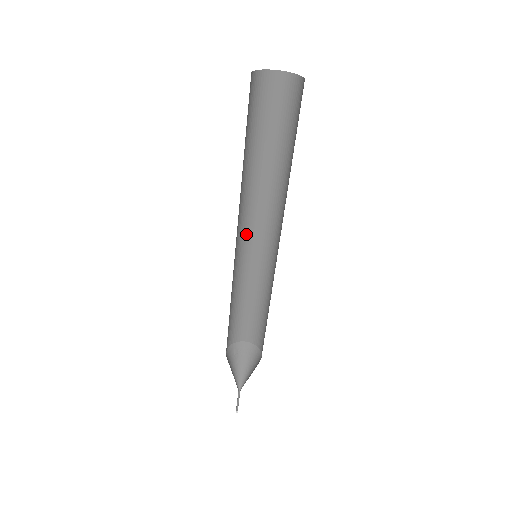
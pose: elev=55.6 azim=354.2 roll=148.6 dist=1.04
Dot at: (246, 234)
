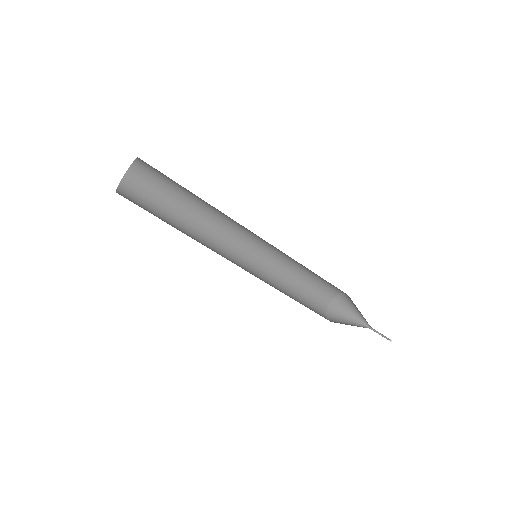
Dot at: (247, 240)
